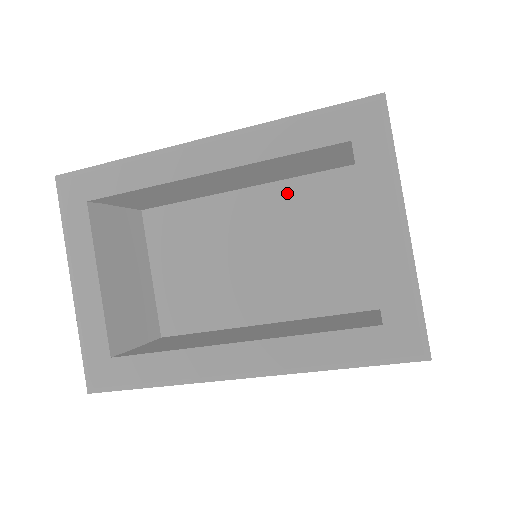
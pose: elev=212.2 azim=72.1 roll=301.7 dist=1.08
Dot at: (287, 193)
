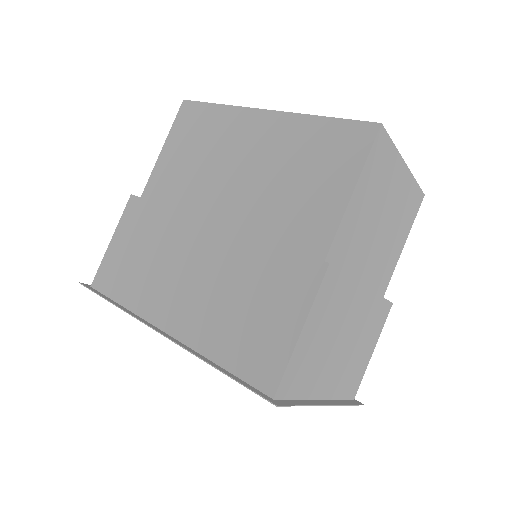
Dot at: occluded
